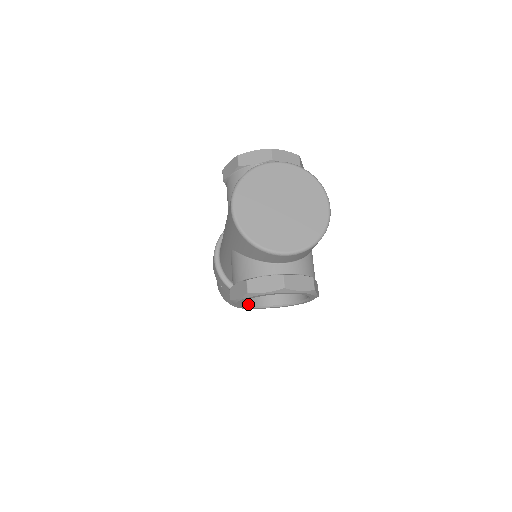
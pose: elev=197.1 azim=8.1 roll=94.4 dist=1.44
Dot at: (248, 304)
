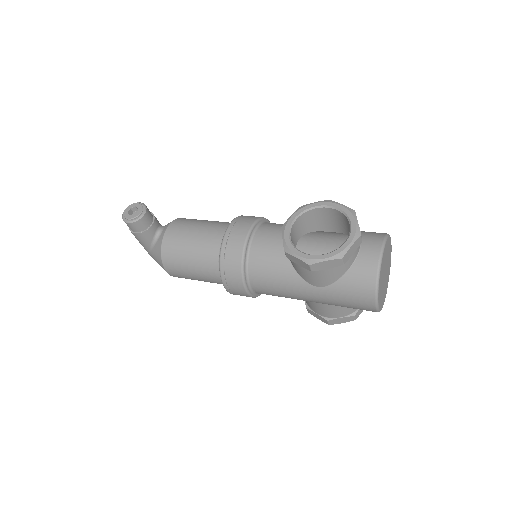
Dot at: occluded
